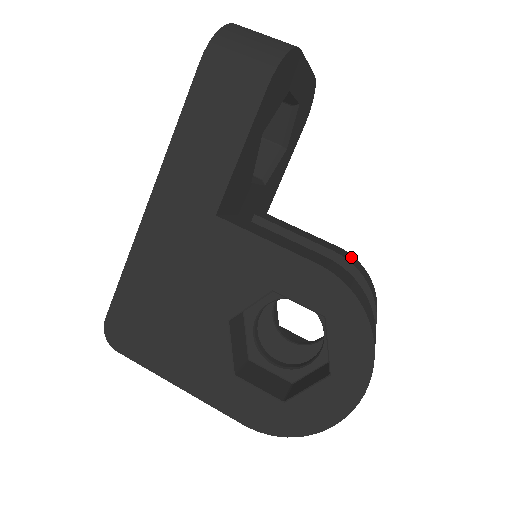
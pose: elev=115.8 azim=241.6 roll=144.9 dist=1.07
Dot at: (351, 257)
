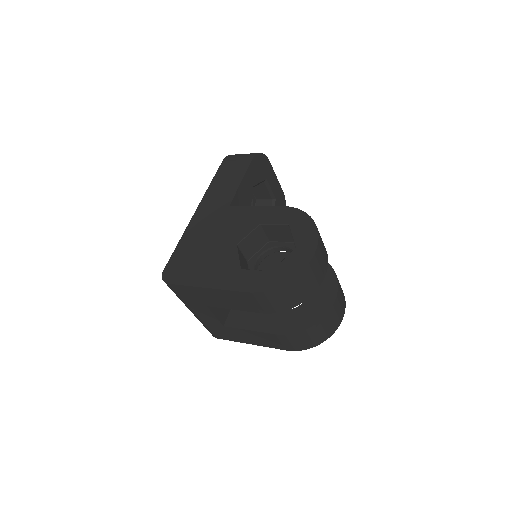
Dot at: occluded
